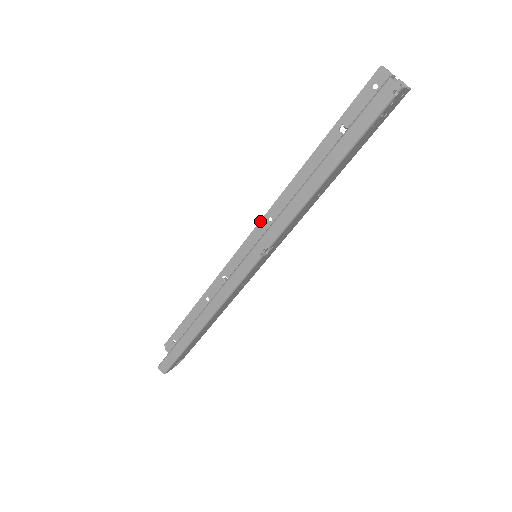
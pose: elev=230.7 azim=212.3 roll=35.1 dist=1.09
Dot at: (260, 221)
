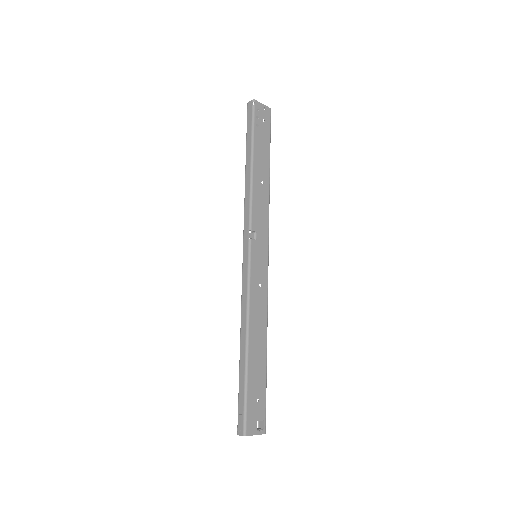
Dot at: occluded
